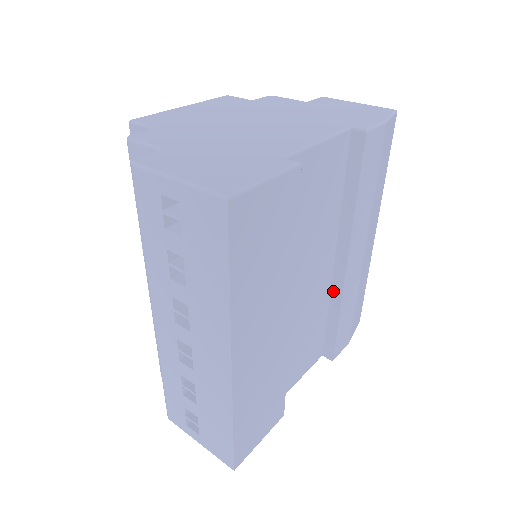
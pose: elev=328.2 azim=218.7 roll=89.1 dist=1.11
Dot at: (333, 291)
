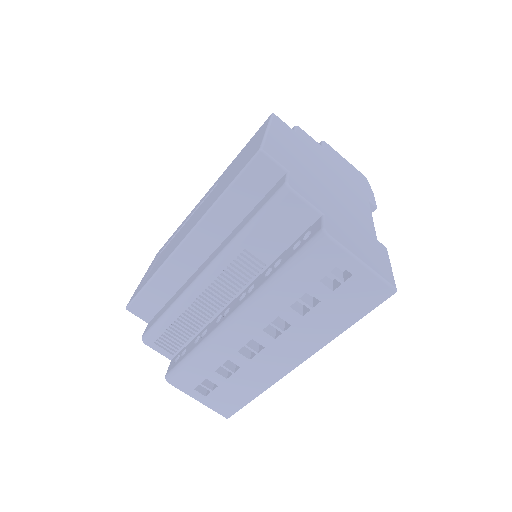
Dot at: occluded
